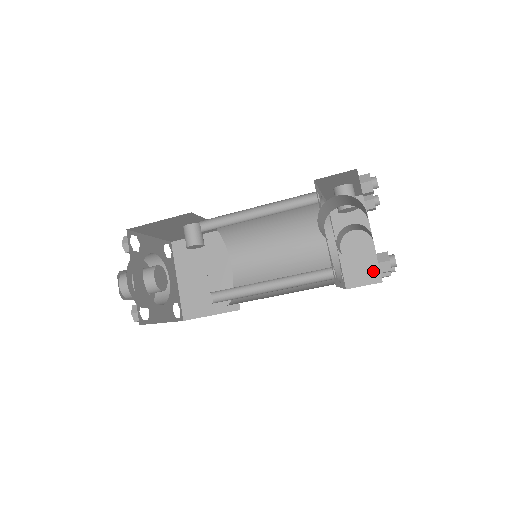
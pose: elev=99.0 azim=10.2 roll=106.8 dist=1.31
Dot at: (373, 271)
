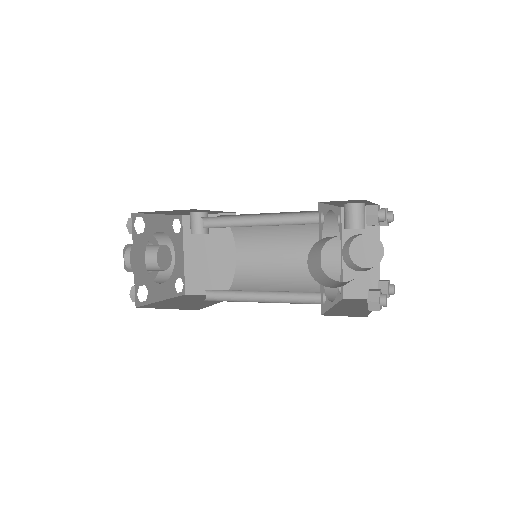
Dot at: (373, 286)
